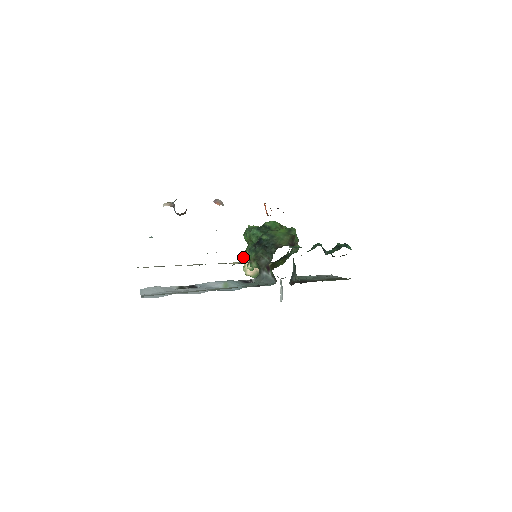
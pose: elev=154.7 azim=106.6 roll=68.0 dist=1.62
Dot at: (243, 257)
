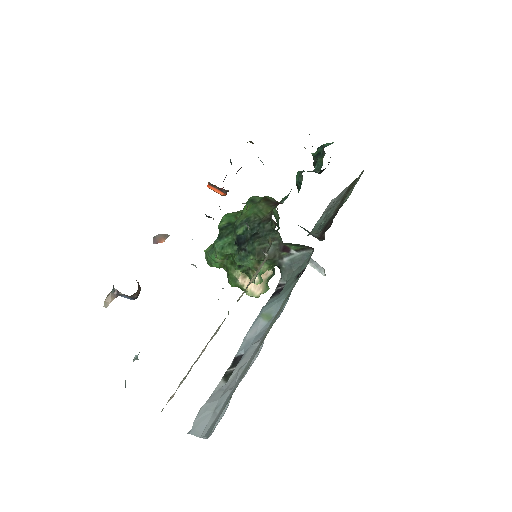
Dot at: (235, 285)
